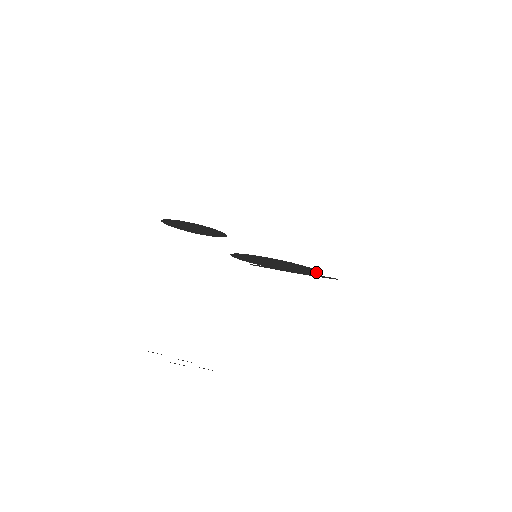
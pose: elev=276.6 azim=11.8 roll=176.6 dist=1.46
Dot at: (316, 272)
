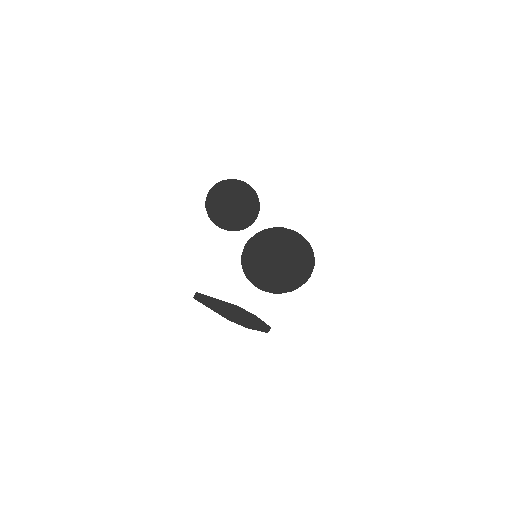
Dot at: (300, 282)
